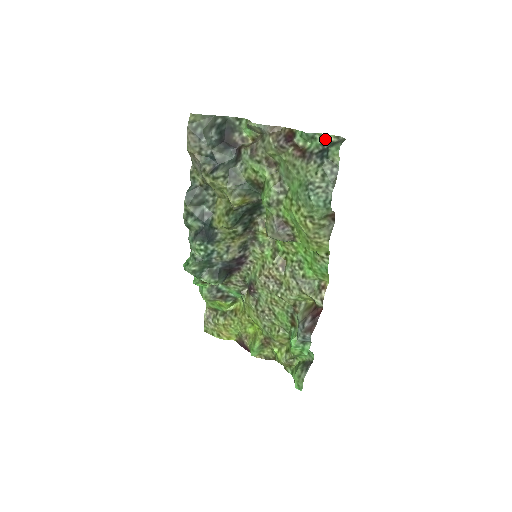
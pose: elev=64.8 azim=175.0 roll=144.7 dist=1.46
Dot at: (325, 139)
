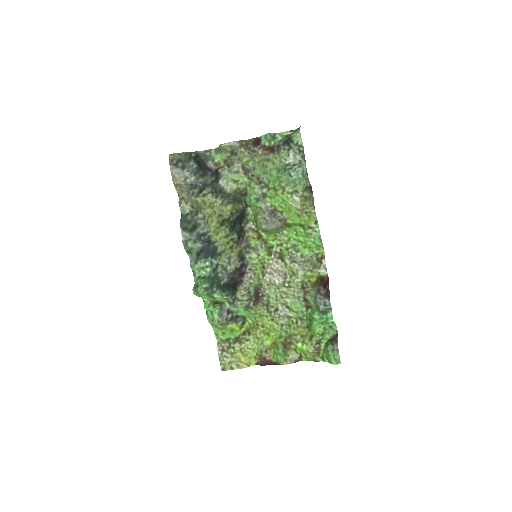
Dot at: (284, 135)
